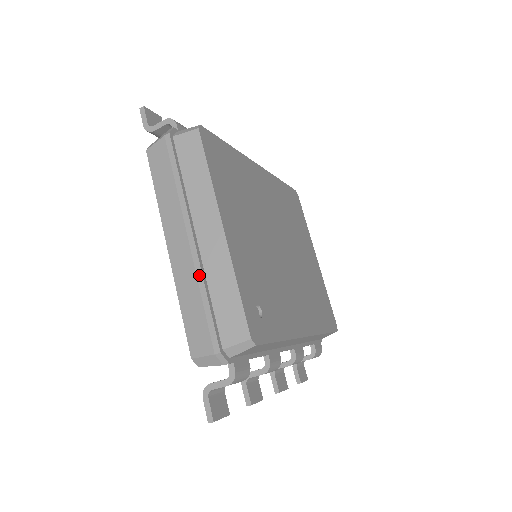
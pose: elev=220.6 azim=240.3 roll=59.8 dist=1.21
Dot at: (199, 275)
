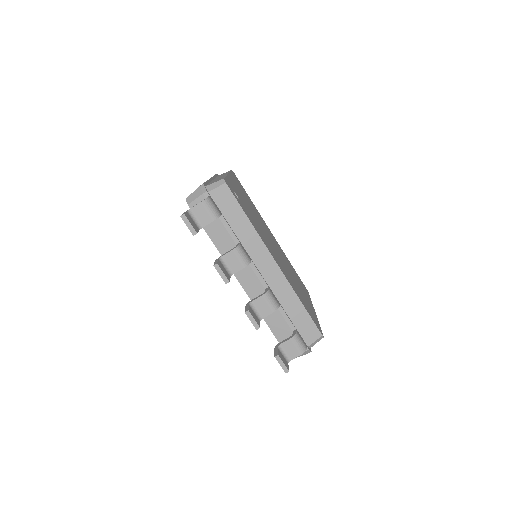
Dot at: occluded
